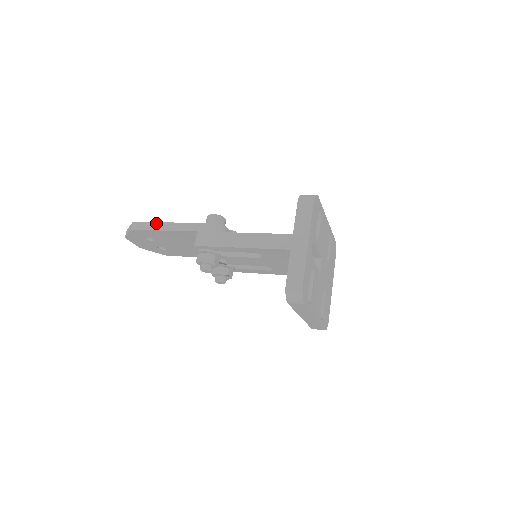
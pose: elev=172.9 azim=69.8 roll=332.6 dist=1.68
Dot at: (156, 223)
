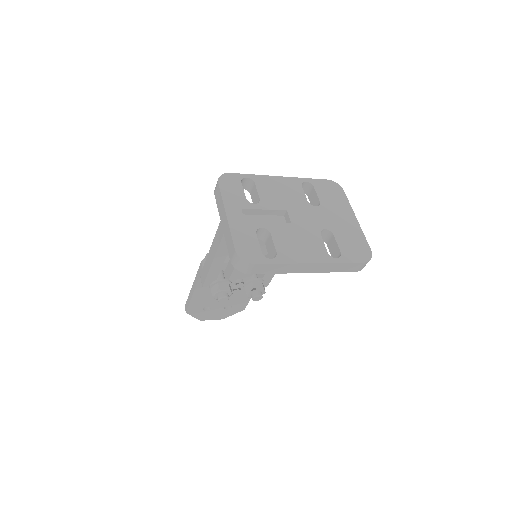
Dot at: (189, 295)
